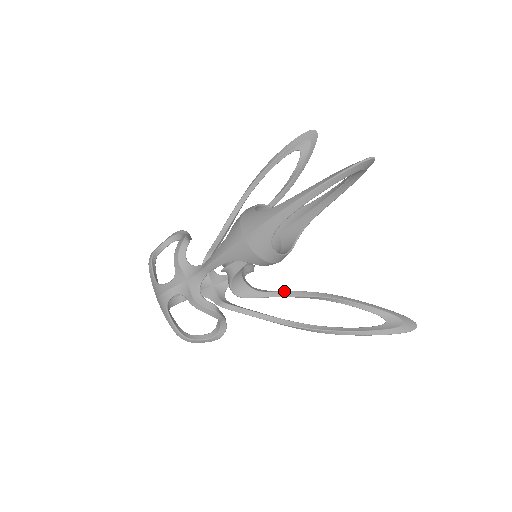
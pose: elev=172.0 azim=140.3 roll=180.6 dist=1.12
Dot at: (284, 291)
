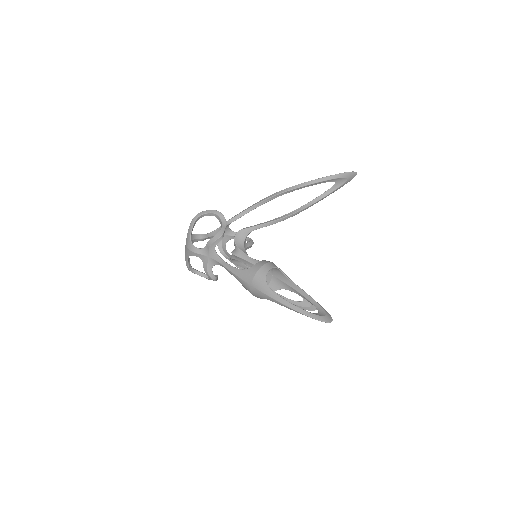
Dot at: occluded
